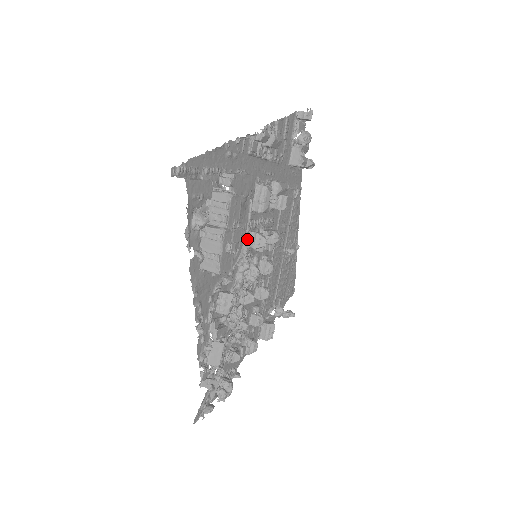
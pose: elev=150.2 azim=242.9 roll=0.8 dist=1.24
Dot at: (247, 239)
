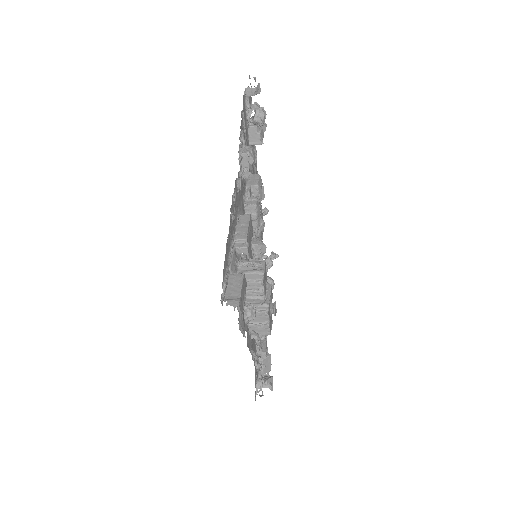
Dot at: occluded
